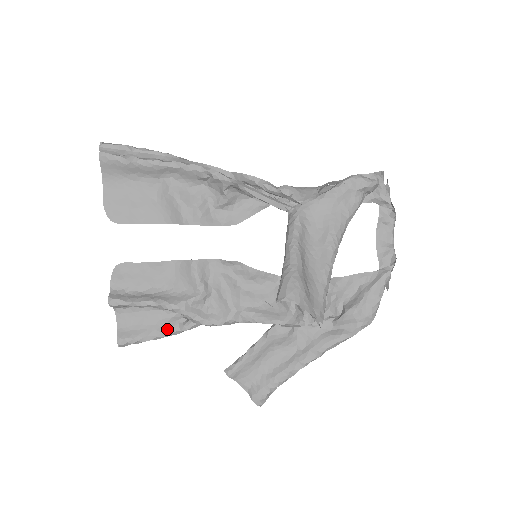
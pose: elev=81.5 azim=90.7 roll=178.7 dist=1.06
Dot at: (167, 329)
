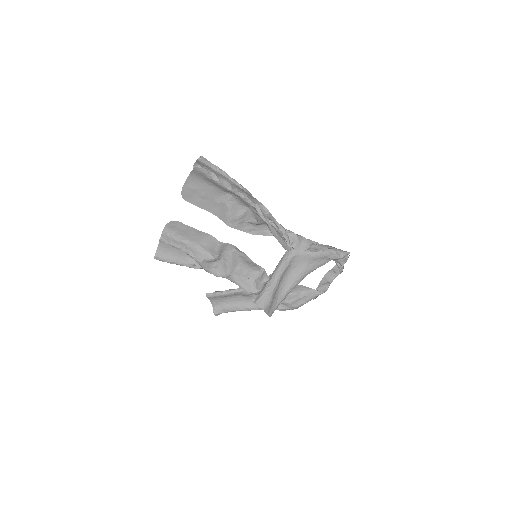
Dot at: (186, 263)
